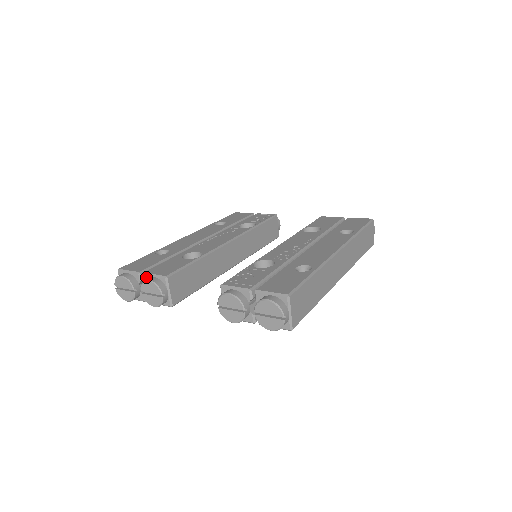
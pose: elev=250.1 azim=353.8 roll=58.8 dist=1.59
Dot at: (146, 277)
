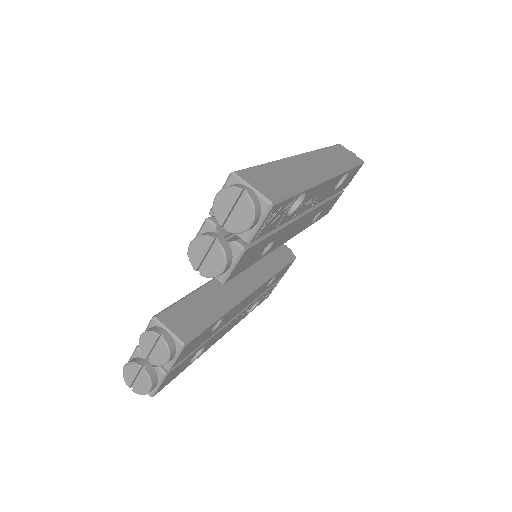
Dot at: occluded
